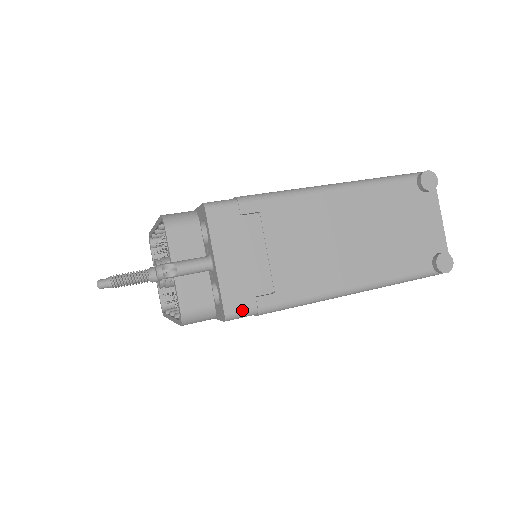
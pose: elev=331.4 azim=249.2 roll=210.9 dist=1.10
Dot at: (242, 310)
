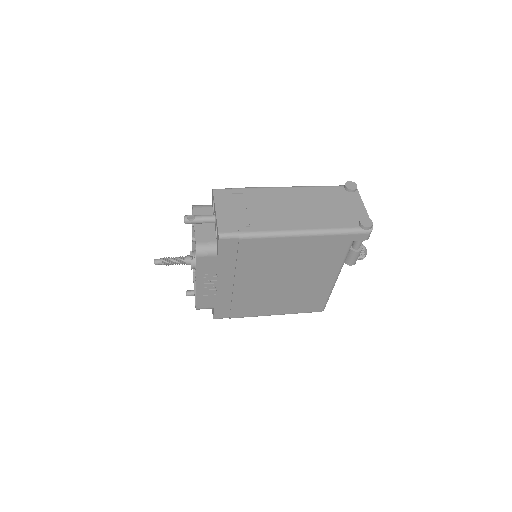
Dot at: (229, 232)
